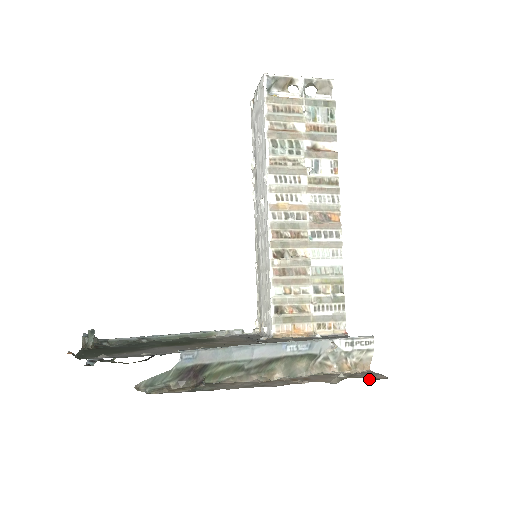
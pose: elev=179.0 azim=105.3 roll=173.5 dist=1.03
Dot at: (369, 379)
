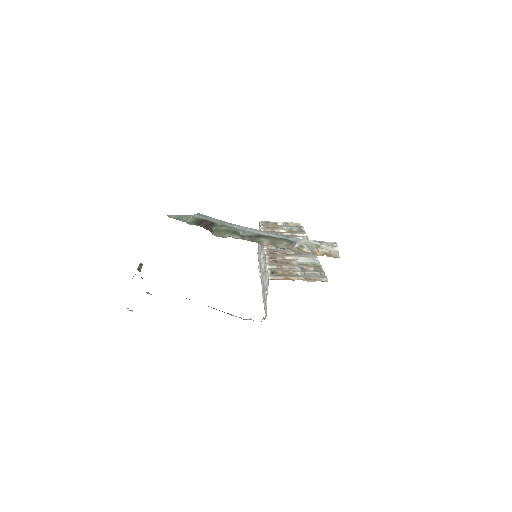
Dot at: occluded
